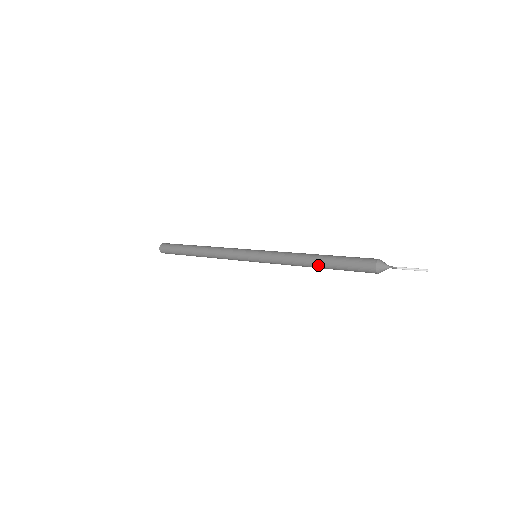
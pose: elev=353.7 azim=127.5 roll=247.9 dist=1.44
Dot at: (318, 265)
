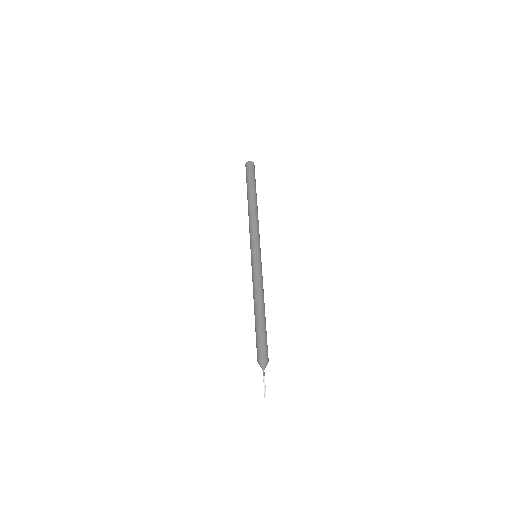
Dot at: occluded
